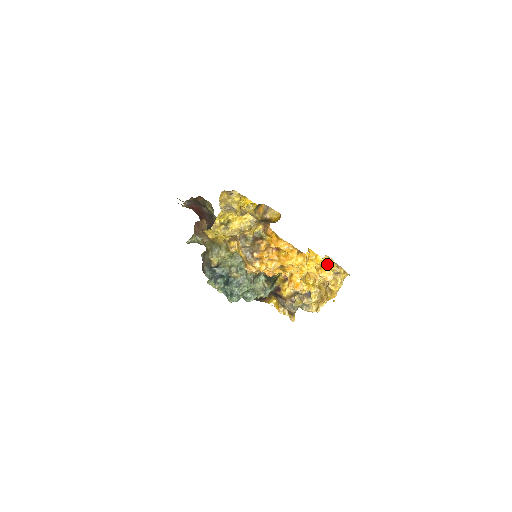
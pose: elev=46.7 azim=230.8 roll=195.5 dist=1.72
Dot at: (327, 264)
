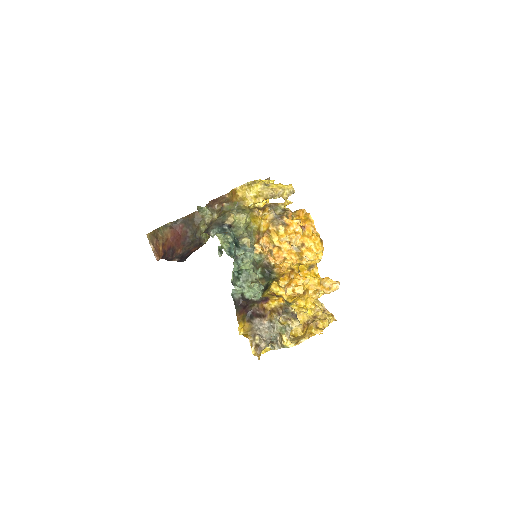
Dot at: occluded
